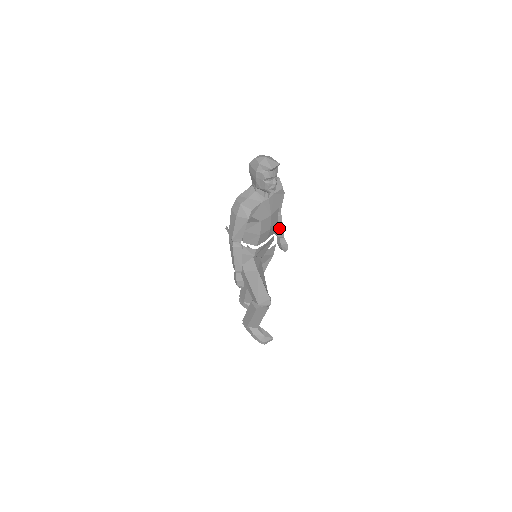
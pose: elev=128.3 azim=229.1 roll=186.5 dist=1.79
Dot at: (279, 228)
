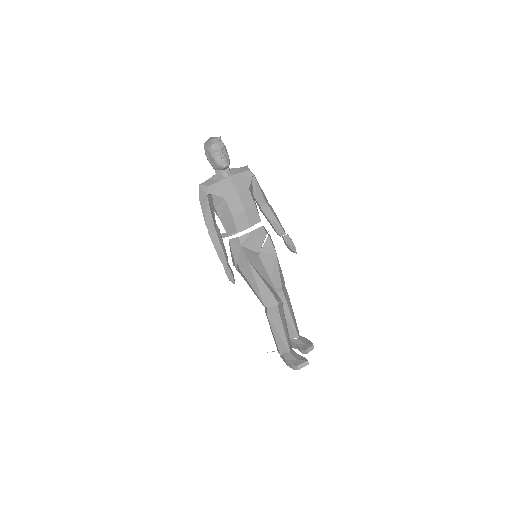
Dot at: (274, 223)
